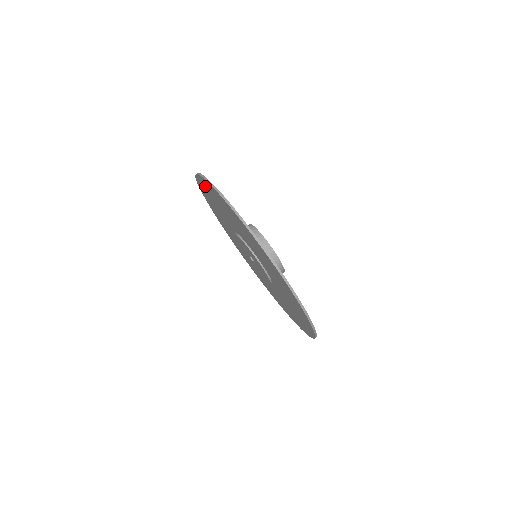
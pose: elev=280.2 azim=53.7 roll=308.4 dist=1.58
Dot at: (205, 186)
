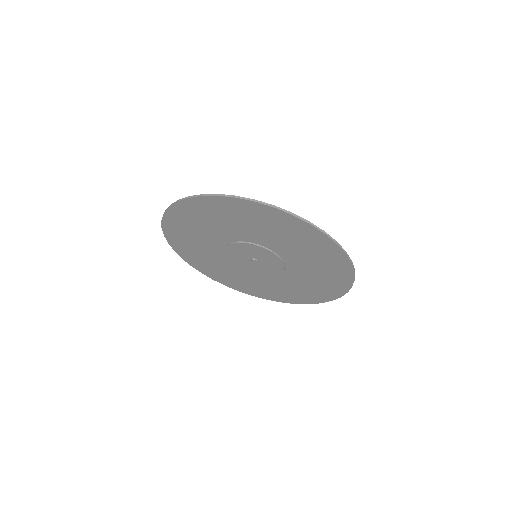
Dot at: (227, 206)
